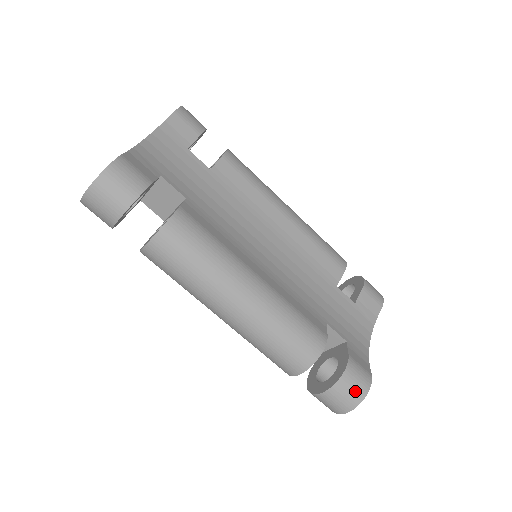
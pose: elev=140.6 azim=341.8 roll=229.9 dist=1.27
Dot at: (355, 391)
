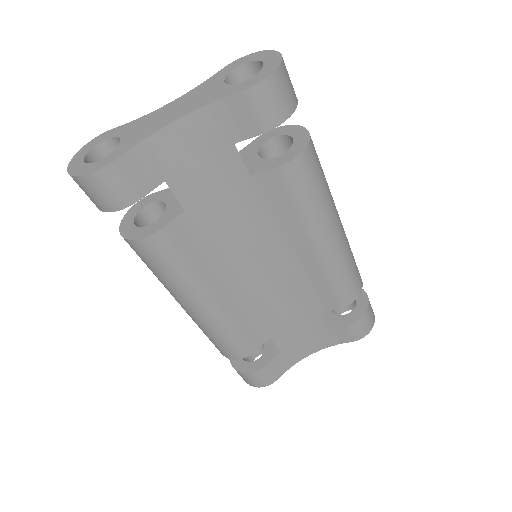
Dot at: (250, 382)
